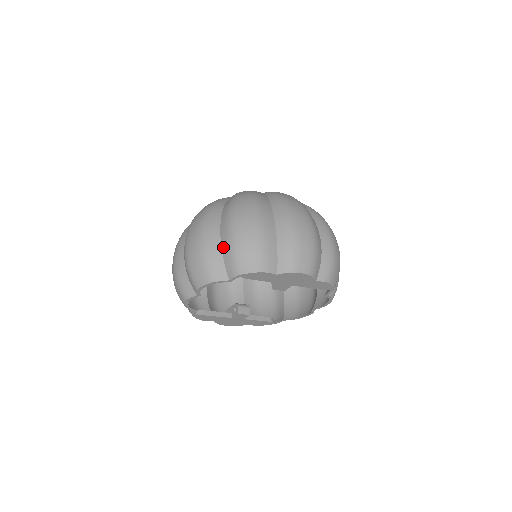
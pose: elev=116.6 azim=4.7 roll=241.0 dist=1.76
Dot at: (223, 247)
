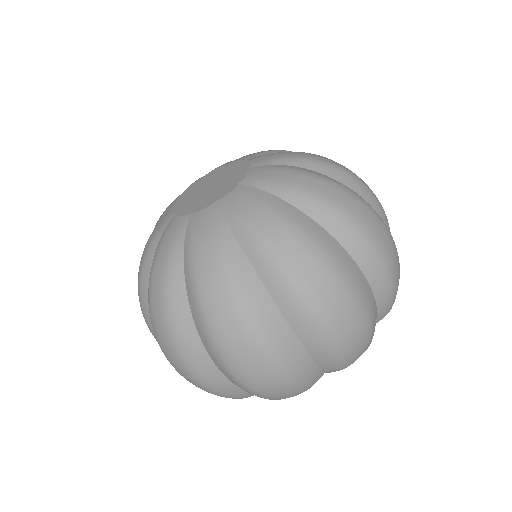
Dot at: (234, 384)
